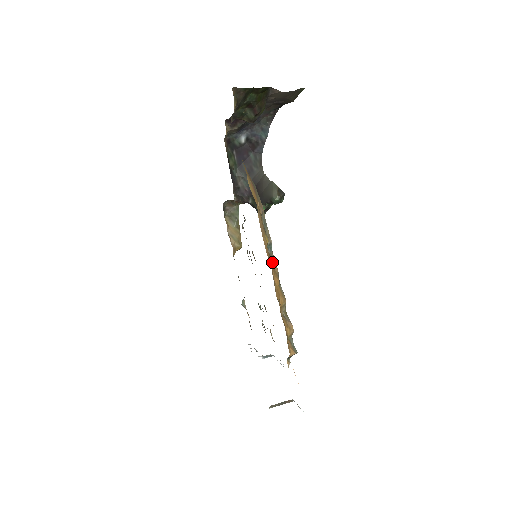
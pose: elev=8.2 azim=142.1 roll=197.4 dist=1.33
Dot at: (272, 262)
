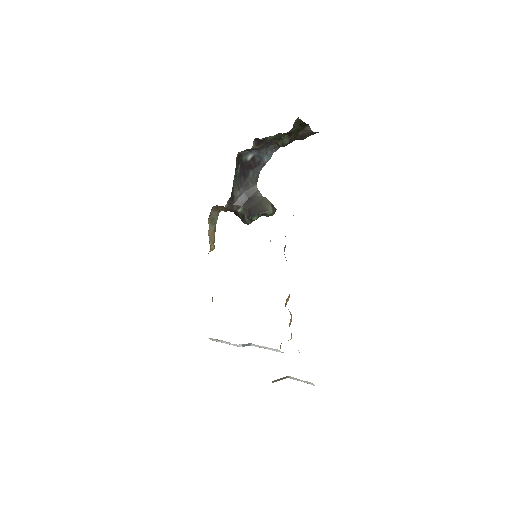
Dot at: occluded
